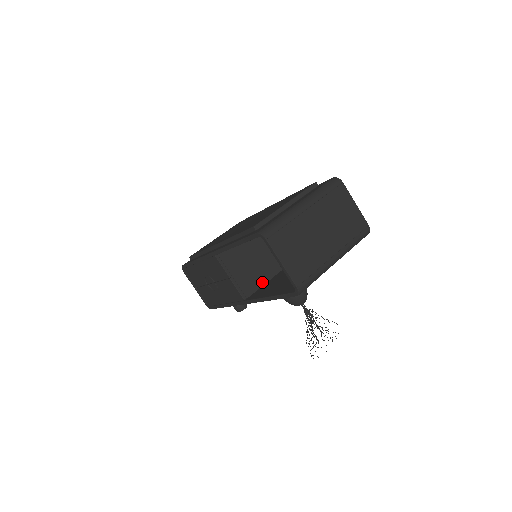
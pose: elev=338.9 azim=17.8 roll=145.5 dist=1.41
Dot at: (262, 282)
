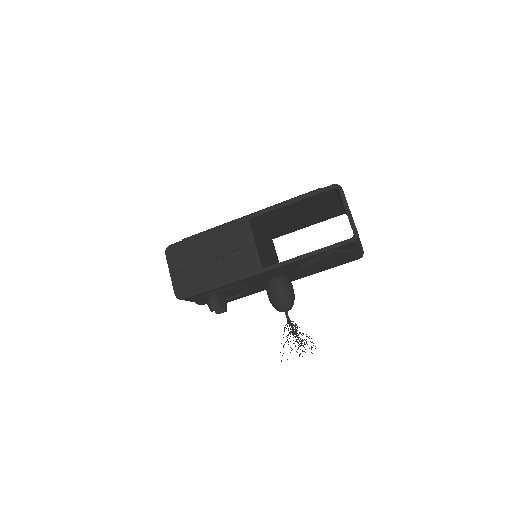
Dot at: occluded
